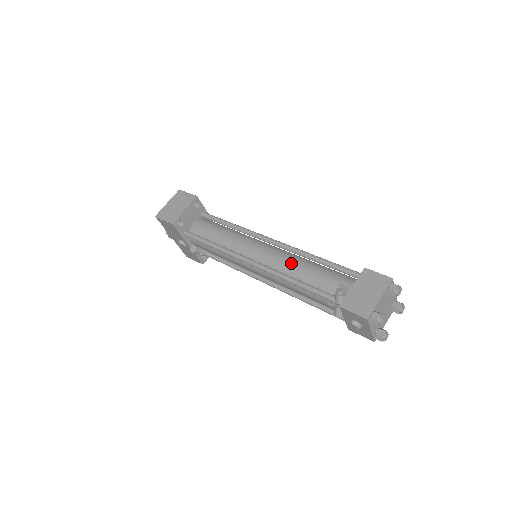
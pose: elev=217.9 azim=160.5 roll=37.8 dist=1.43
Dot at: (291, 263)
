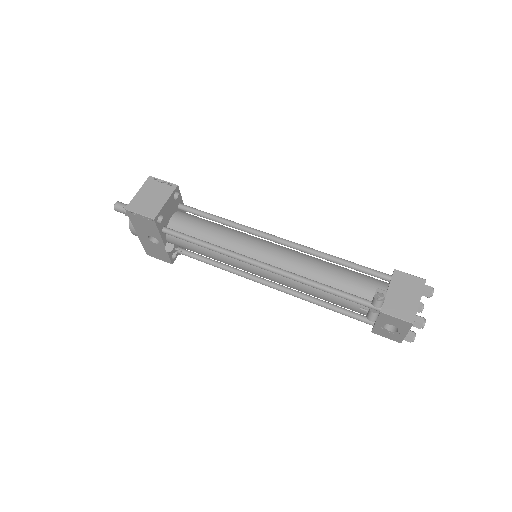
Dot at: (310, 265)
